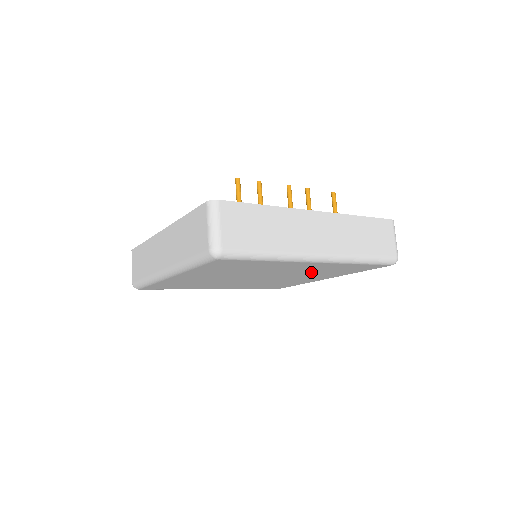
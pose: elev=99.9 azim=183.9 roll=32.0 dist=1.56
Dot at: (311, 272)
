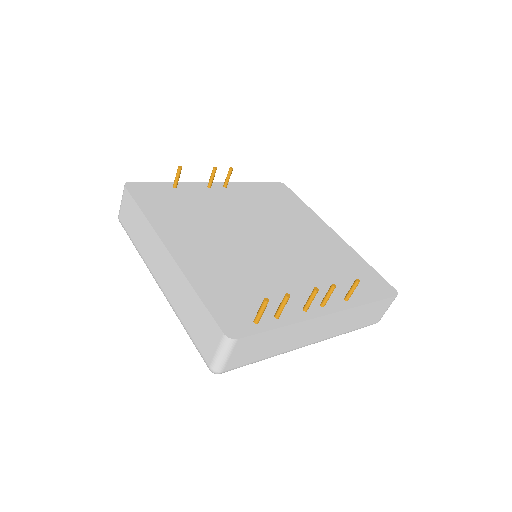
Dot at: occluded
